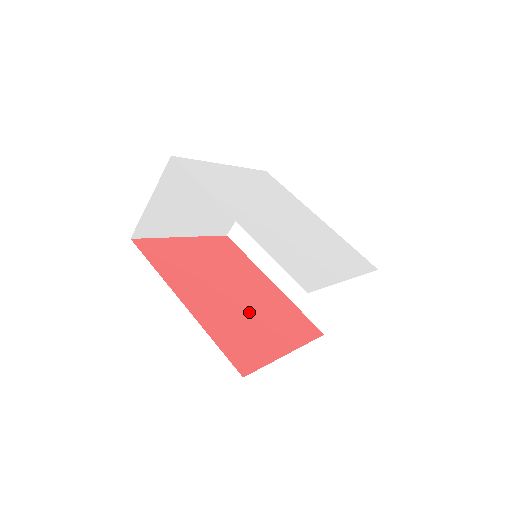
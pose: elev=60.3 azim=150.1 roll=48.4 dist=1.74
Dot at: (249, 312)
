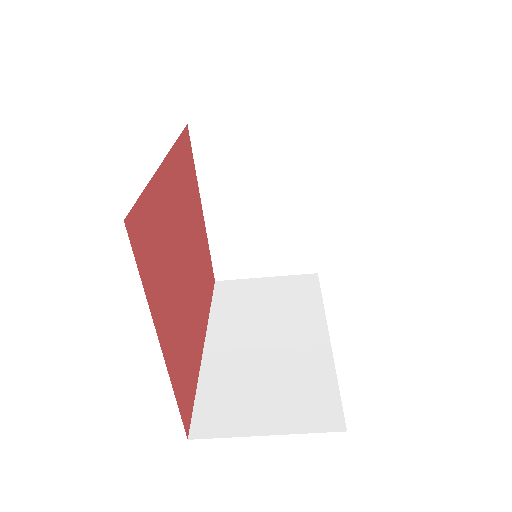
Dot at: (178, 281)
